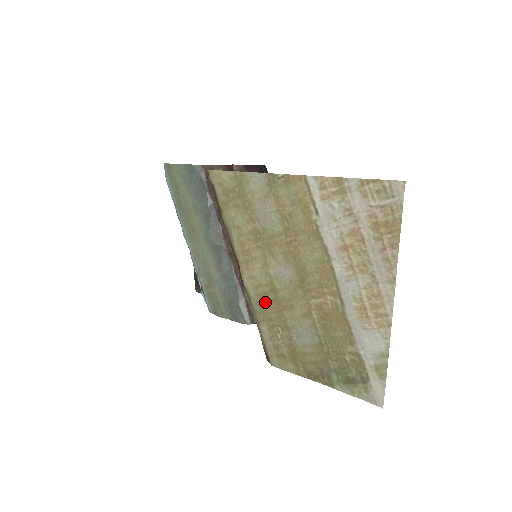
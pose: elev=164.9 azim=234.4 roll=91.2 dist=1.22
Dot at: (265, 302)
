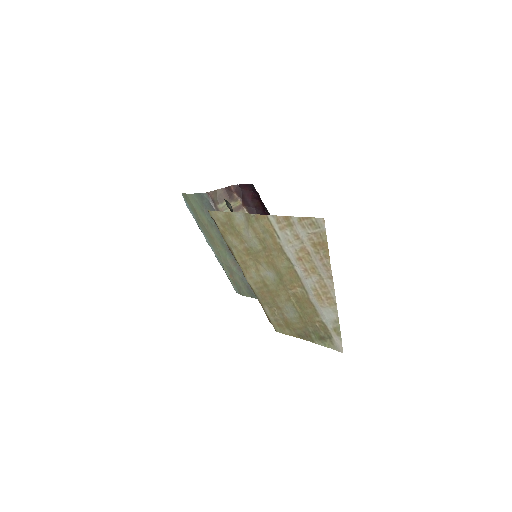
Dot at: (263, 293)
